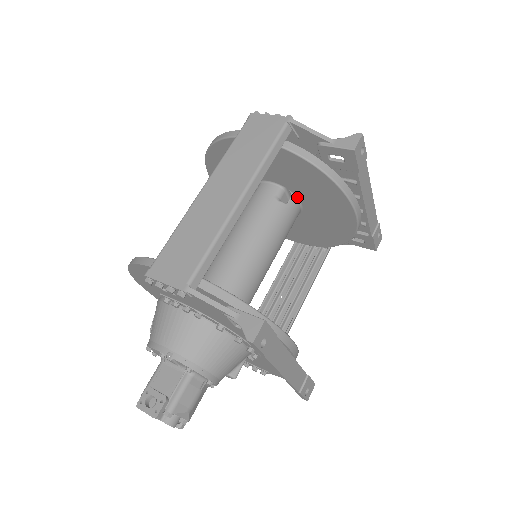
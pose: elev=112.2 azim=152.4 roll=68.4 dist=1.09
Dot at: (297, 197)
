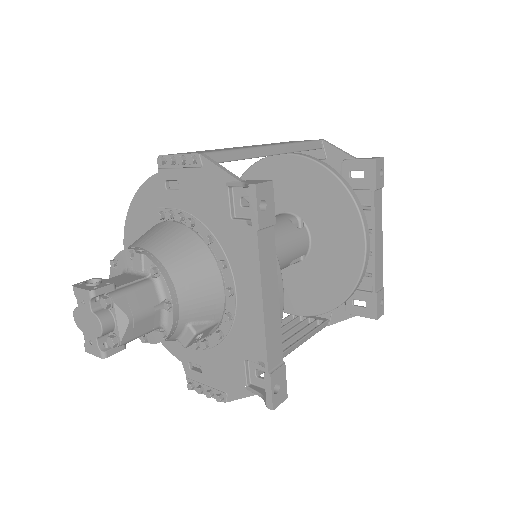
Dot at: (309, 230)
